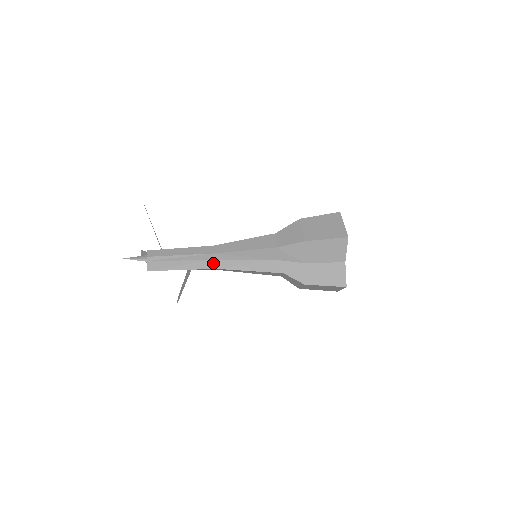
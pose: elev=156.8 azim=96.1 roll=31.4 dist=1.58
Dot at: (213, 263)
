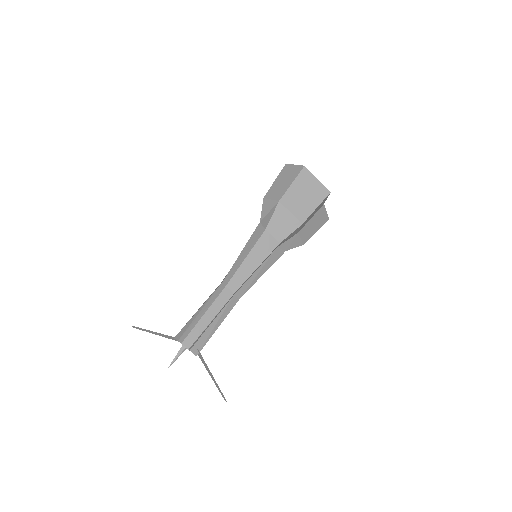
Dot at: (235, 297)
